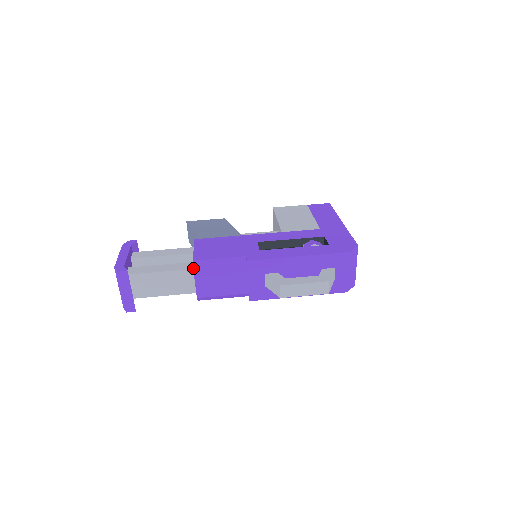
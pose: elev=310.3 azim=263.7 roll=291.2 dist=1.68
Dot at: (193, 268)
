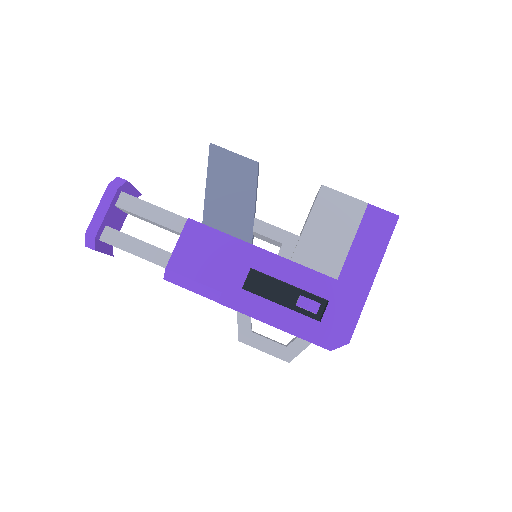
Dot at: occluded
